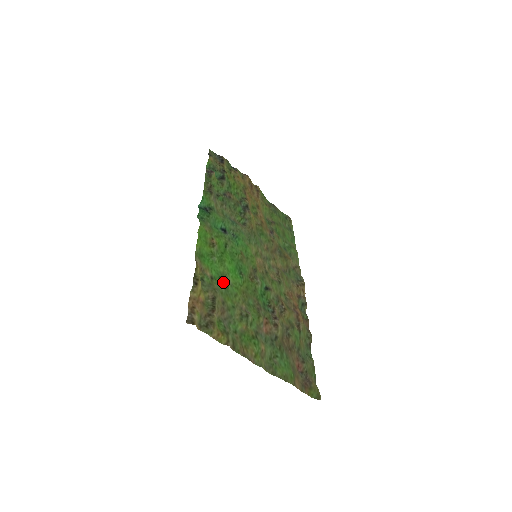
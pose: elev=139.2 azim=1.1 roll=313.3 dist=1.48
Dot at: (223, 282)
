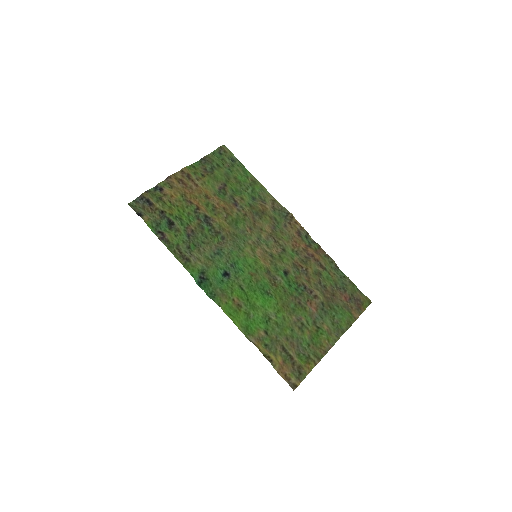
Dot at: (272, 323)
